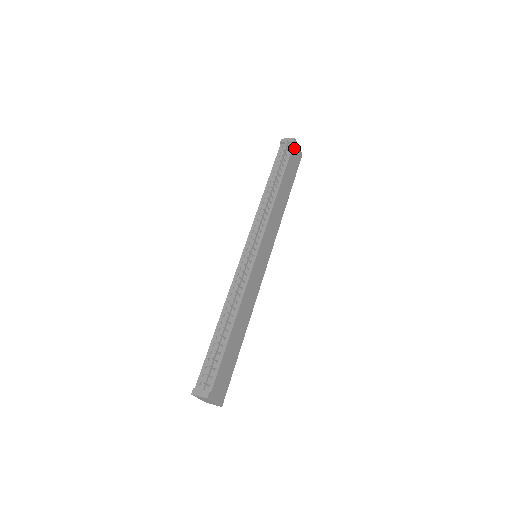
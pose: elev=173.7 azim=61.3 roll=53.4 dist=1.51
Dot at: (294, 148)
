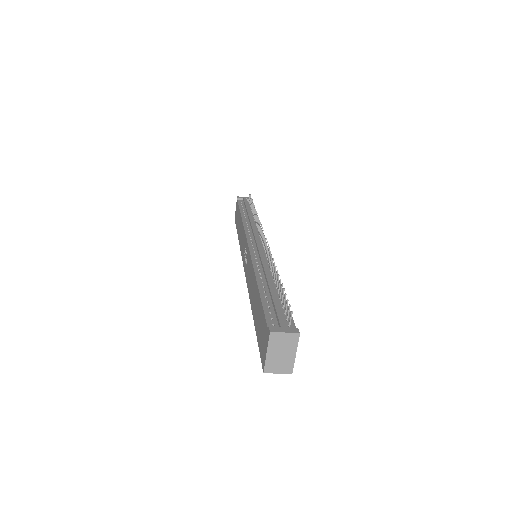
Dot at: occluded
